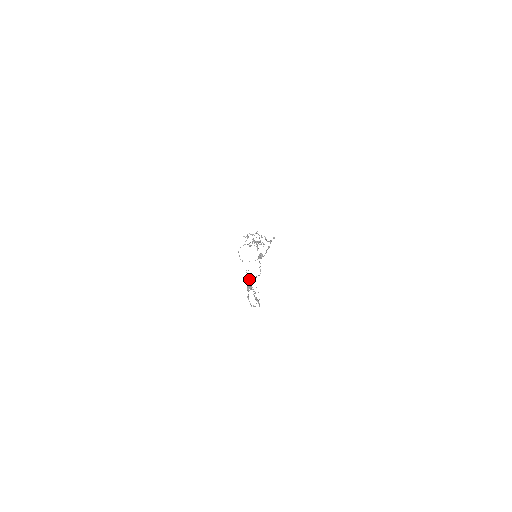
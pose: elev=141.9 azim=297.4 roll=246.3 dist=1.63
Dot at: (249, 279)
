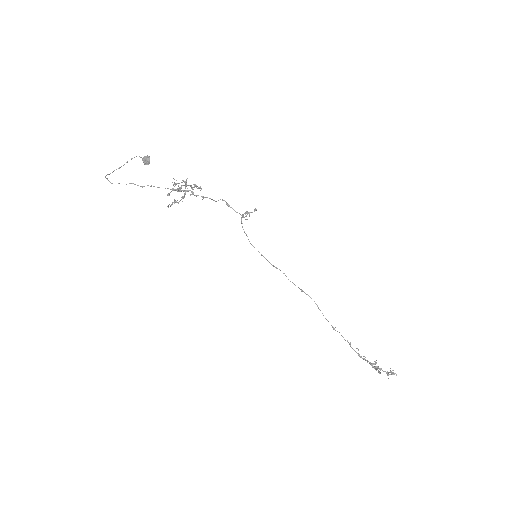
Dot at: occluded
